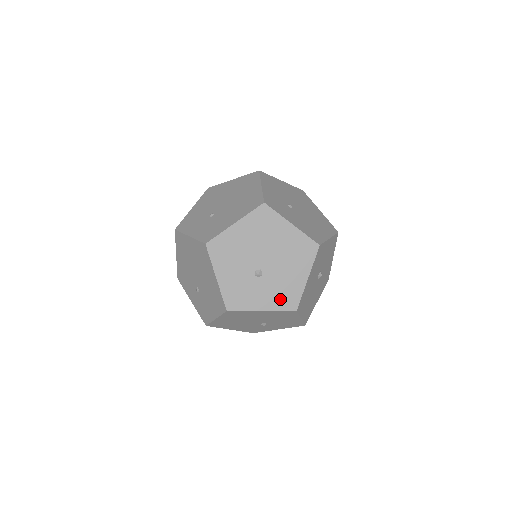
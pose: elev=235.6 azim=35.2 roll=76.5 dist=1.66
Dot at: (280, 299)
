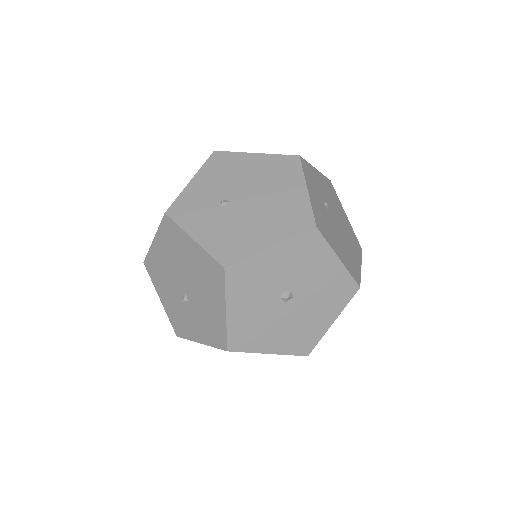
Dot at: (210, 333)
